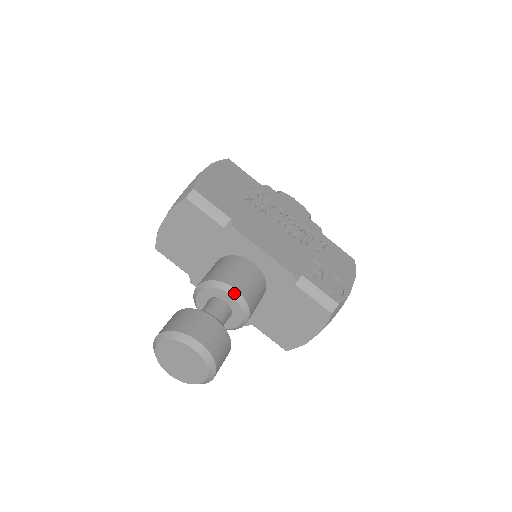
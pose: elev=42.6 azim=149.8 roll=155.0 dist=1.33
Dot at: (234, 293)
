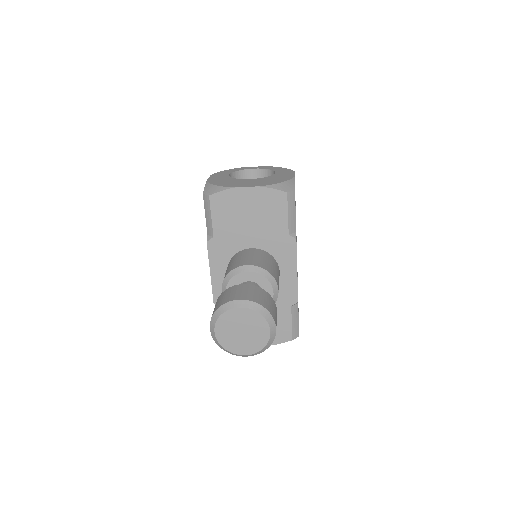
Dot at: (276, 292)
